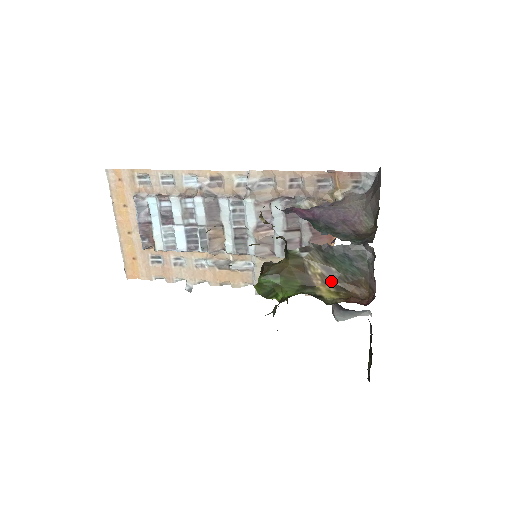
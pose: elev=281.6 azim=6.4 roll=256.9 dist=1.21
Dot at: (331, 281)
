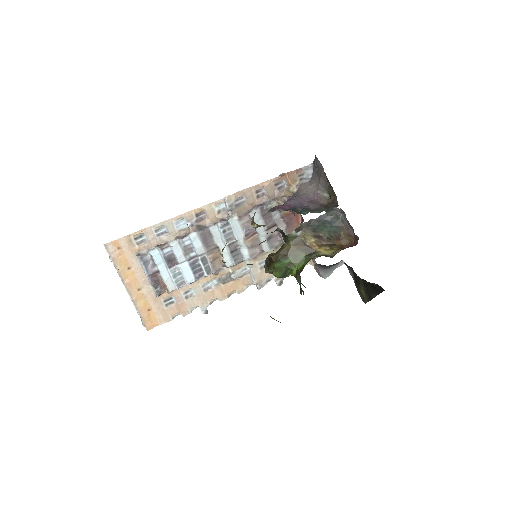
Dot at: (323, 243)
